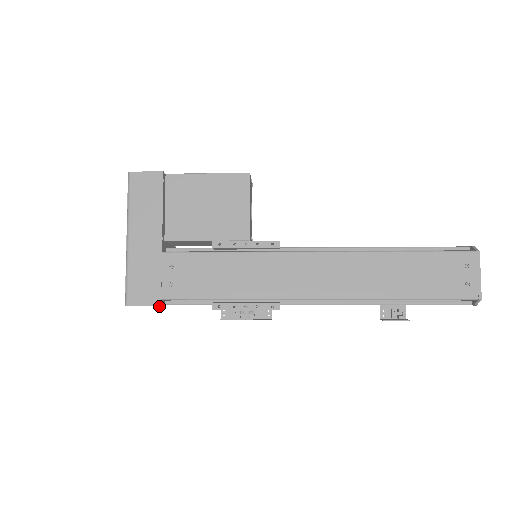
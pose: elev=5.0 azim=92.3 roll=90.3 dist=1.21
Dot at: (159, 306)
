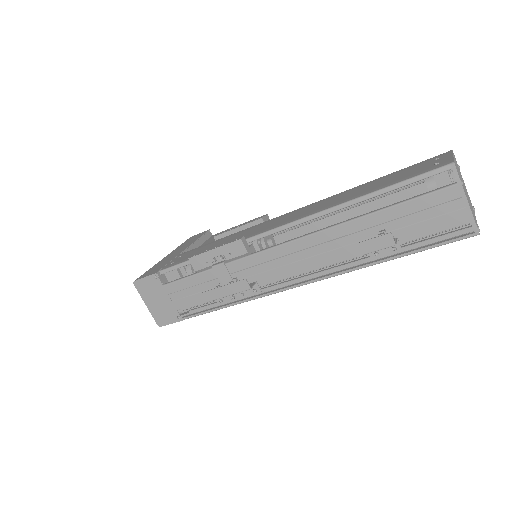
Dot at: (155, 276)
